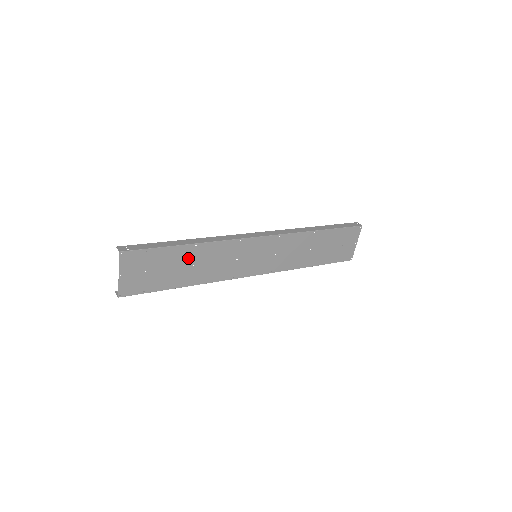
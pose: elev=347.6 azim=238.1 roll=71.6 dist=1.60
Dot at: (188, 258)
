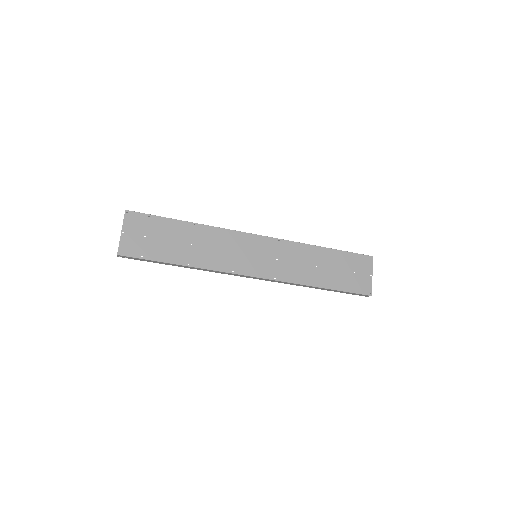
Dot at: (186, 235)
